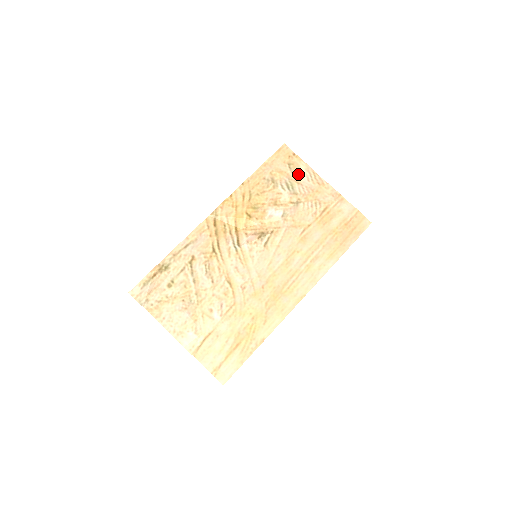
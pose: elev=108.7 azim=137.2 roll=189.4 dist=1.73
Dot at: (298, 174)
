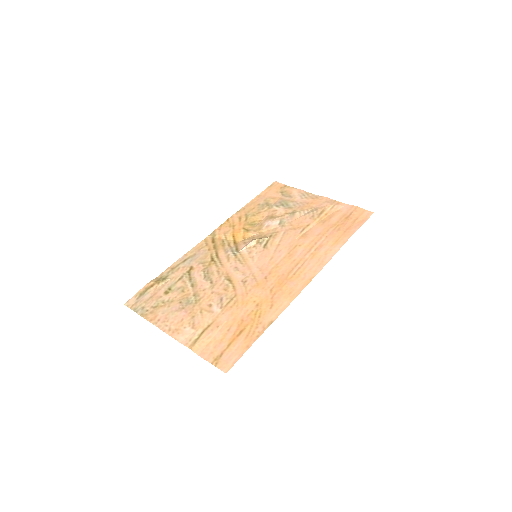
Dot at: (291, 196)
